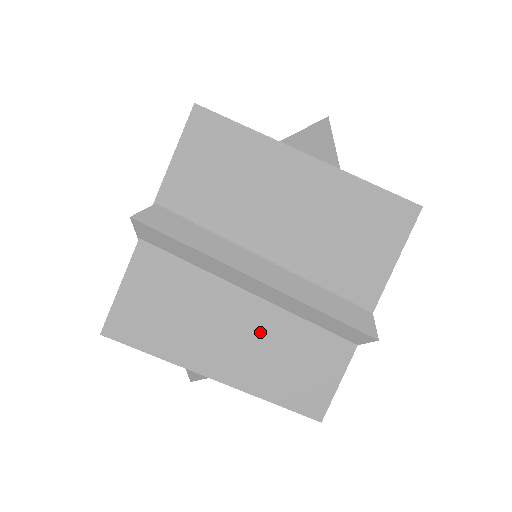
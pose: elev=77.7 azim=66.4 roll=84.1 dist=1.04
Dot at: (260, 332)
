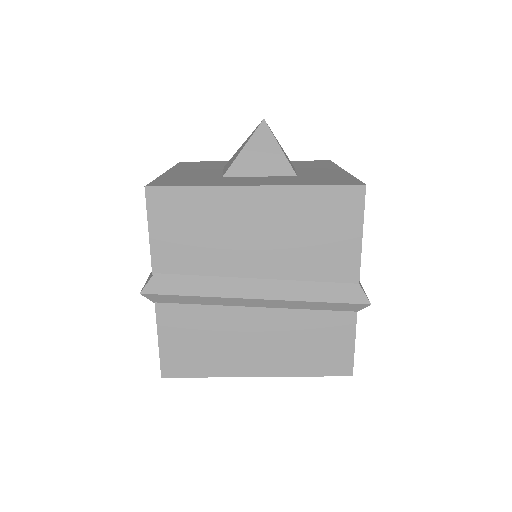
Dot at: (276, 332)
